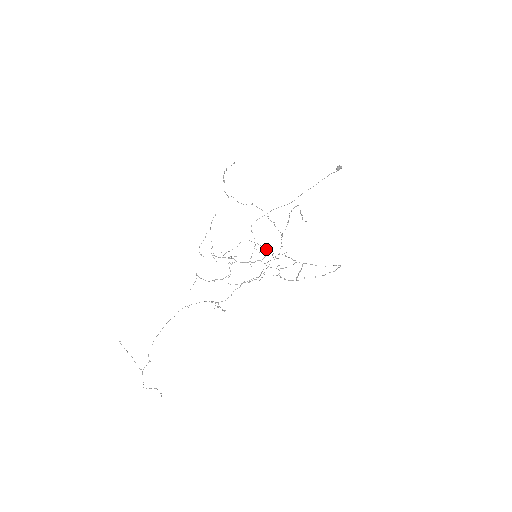
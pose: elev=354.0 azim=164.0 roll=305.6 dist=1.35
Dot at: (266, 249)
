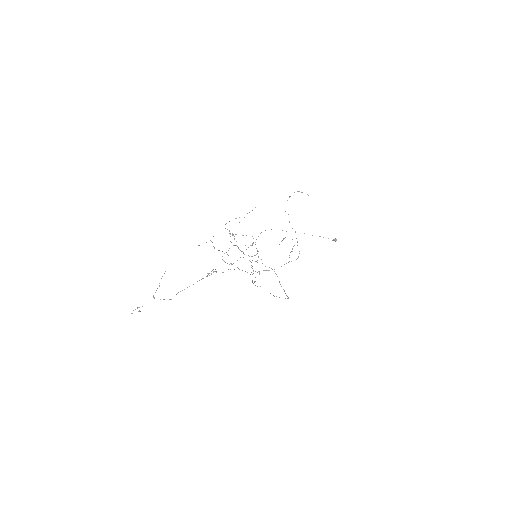
Dot at: (258, 251)
